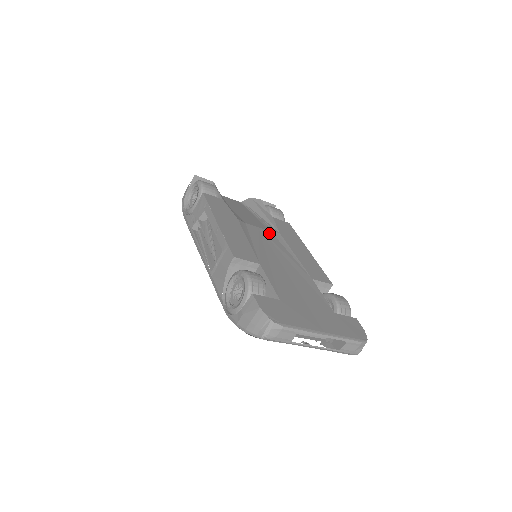
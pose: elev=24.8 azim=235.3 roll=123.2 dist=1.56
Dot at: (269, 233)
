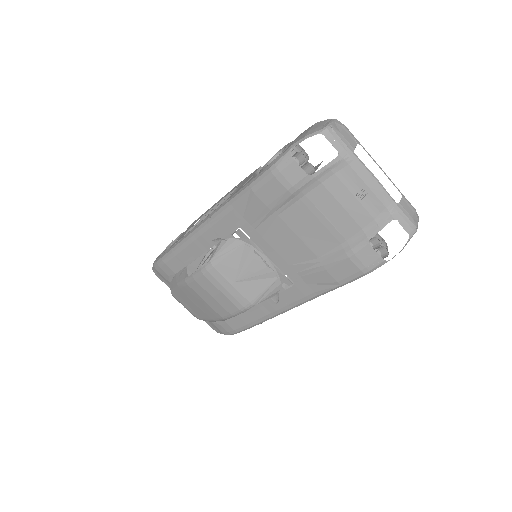
Dot at: occluded
